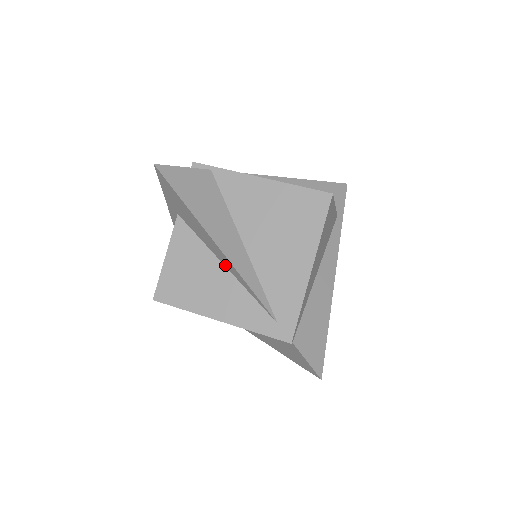
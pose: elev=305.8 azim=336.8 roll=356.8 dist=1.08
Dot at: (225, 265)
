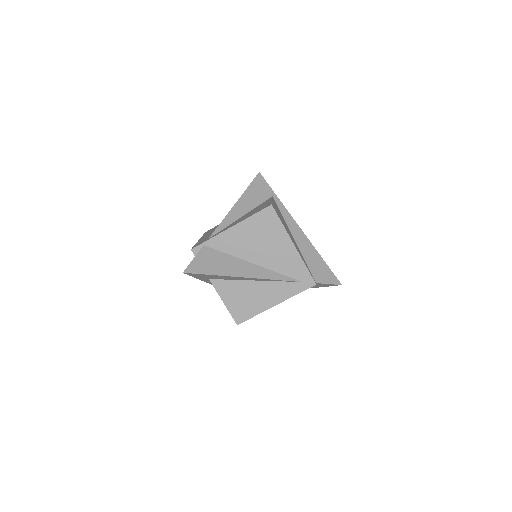
Dot at: (255, 280)
